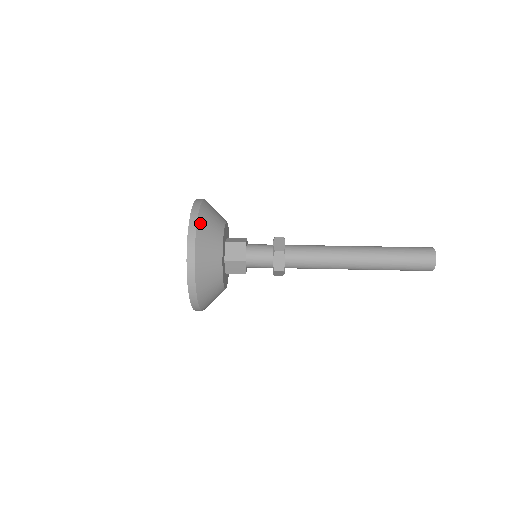
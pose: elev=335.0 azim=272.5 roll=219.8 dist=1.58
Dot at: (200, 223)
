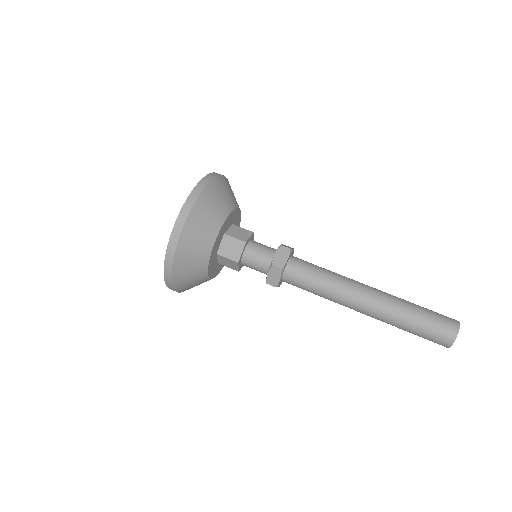
Dot at: (192, 215)
